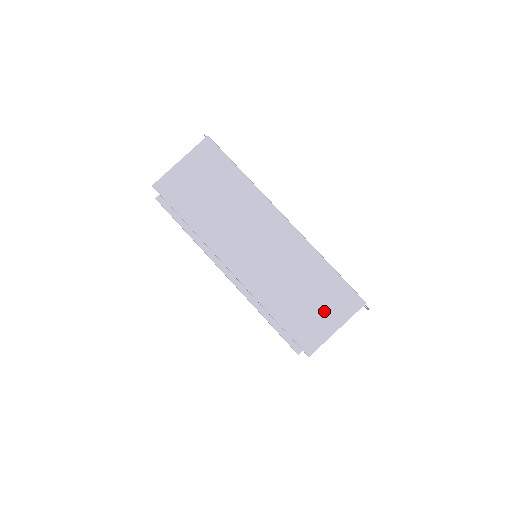
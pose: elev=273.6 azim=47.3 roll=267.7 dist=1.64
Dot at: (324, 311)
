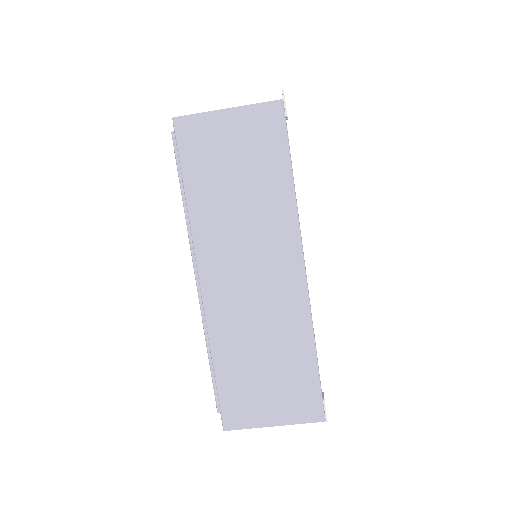
Dot at: (273, 398)
